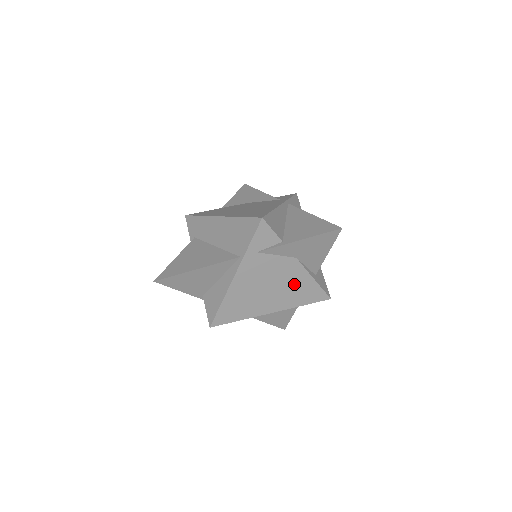
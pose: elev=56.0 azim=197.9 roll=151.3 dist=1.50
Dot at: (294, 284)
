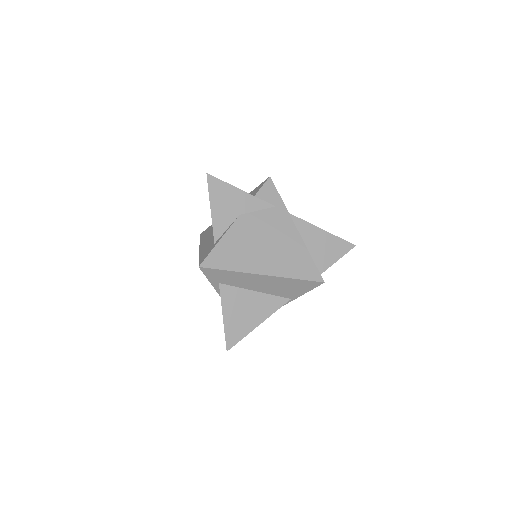
Dot at: occluded
